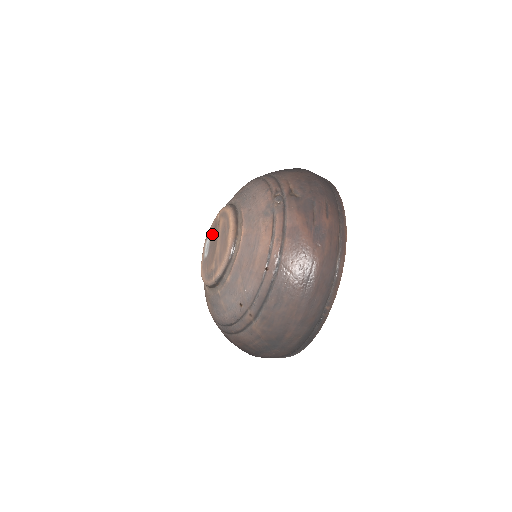
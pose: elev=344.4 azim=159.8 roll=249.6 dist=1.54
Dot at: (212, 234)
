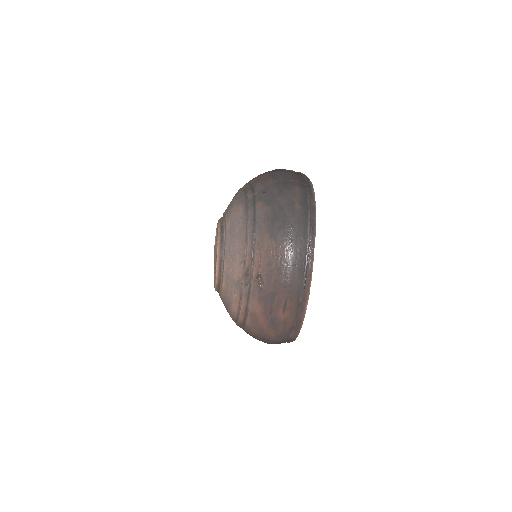
Dot at: occluded
